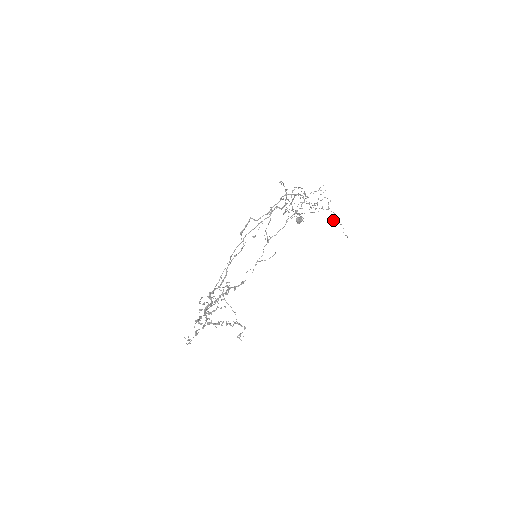
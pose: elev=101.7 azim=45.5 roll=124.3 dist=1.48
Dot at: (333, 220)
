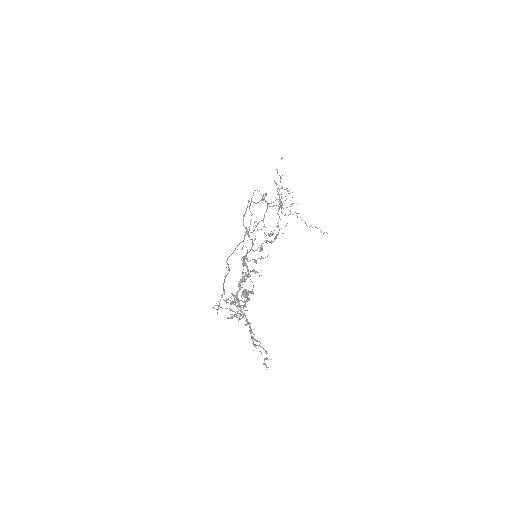
Dot at: occluded
